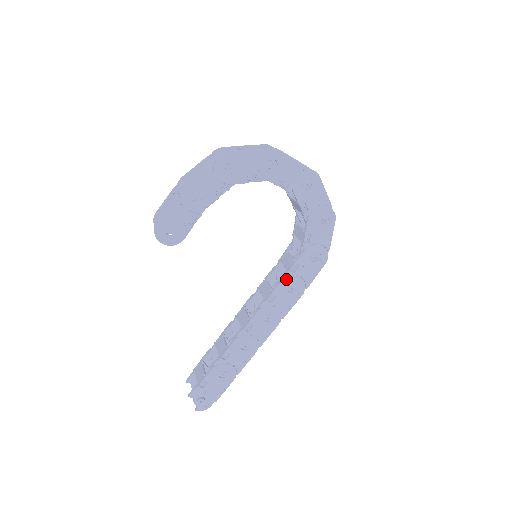
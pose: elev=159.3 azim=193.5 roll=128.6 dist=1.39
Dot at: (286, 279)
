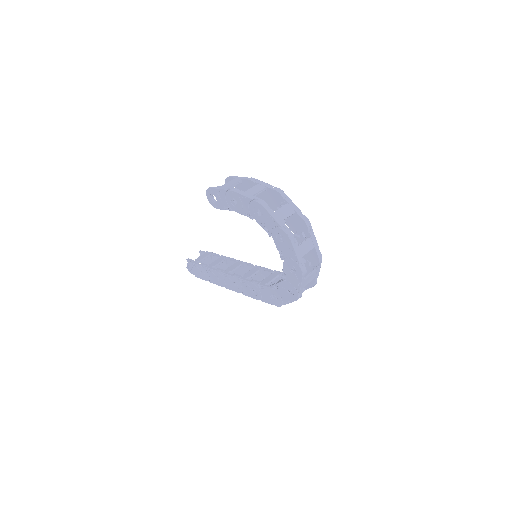
Dot at: (254, 285)
